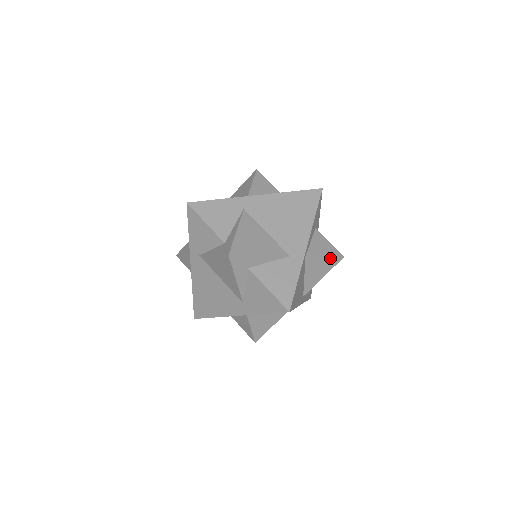
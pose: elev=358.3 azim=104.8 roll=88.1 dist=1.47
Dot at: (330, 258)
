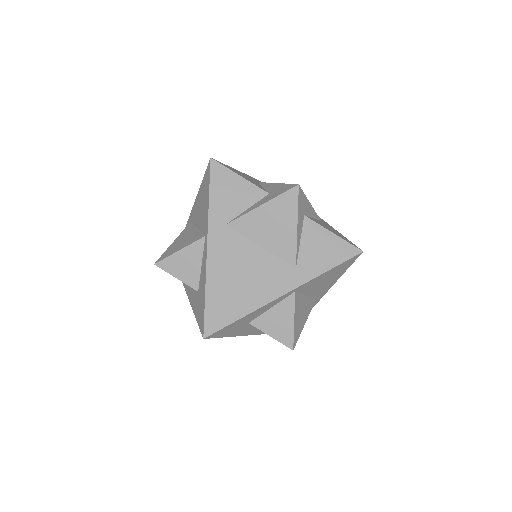
Dot at: occluded
